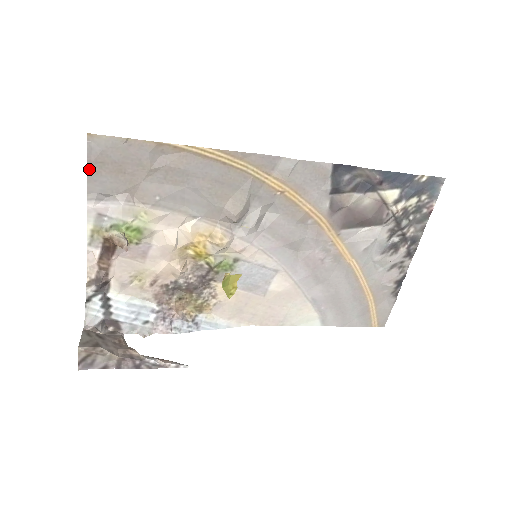
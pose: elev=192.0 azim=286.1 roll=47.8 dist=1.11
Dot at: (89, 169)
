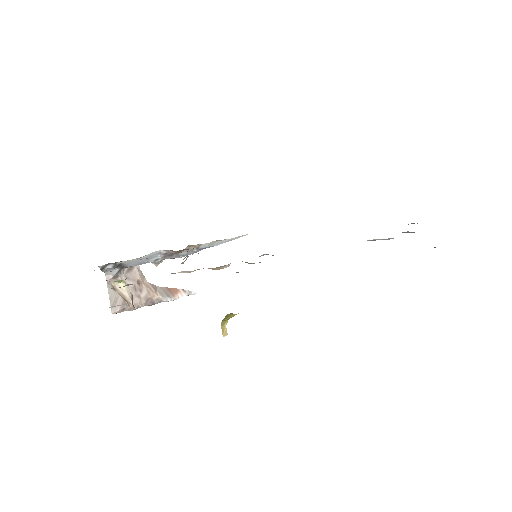
Dot at: occluded
